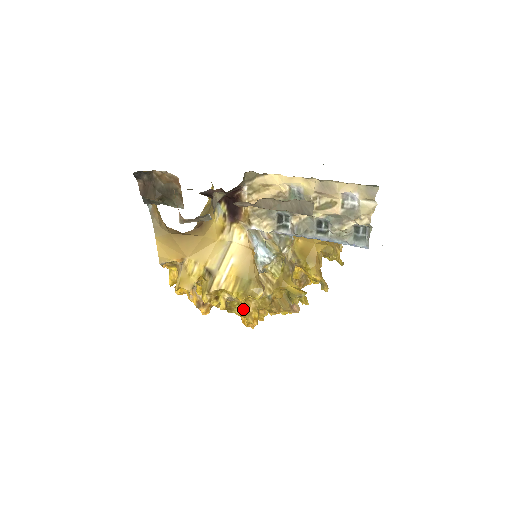
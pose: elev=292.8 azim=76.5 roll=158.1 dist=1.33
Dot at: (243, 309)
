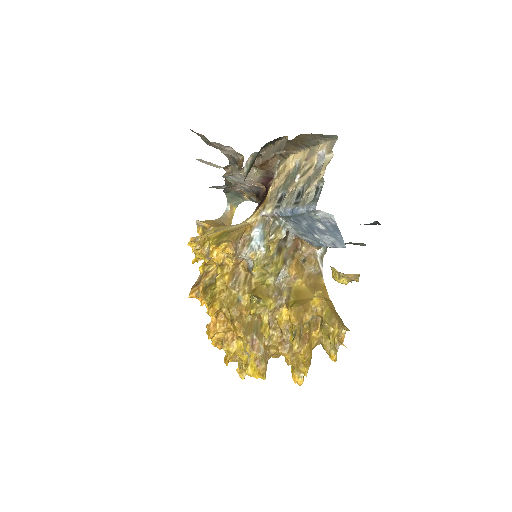
Dot at: (214, 294)
